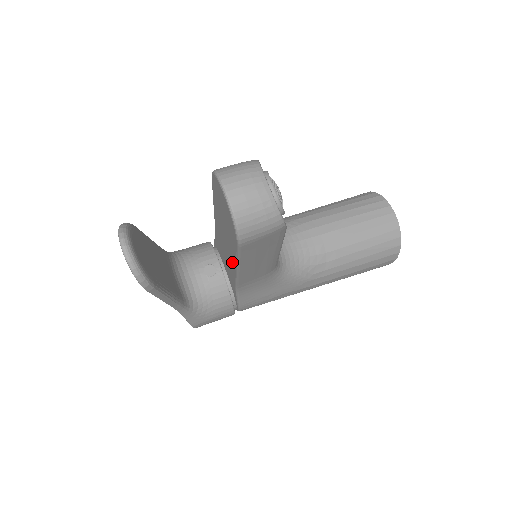
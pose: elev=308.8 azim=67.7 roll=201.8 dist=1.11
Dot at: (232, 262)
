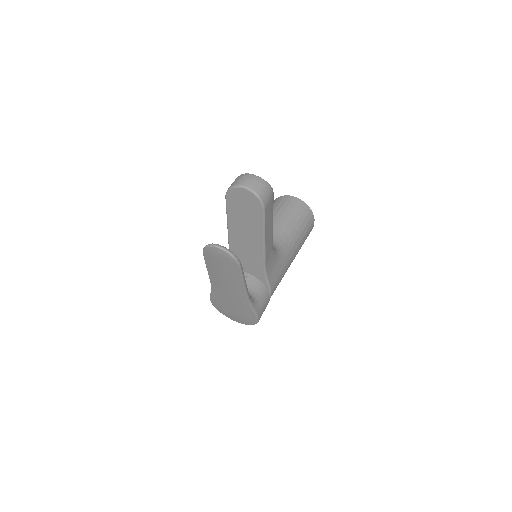
Dot at: (258, 243)
